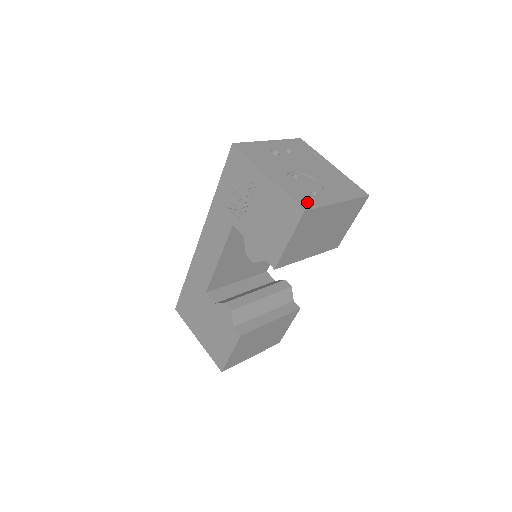
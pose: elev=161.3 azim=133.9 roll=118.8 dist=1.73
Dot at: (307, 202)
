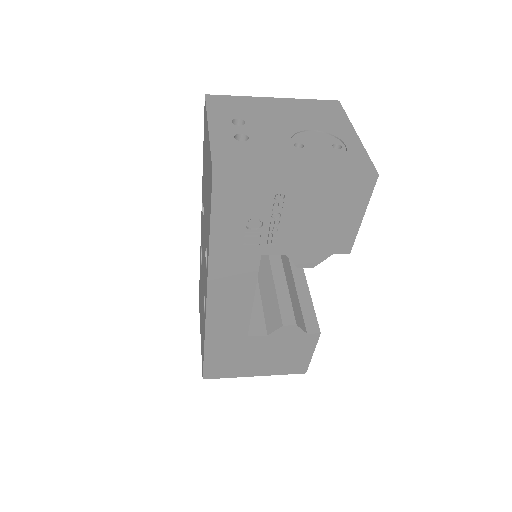
Dot at: (360, 163)
